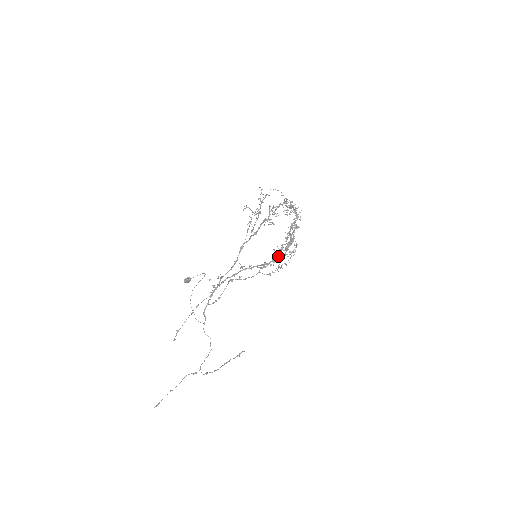
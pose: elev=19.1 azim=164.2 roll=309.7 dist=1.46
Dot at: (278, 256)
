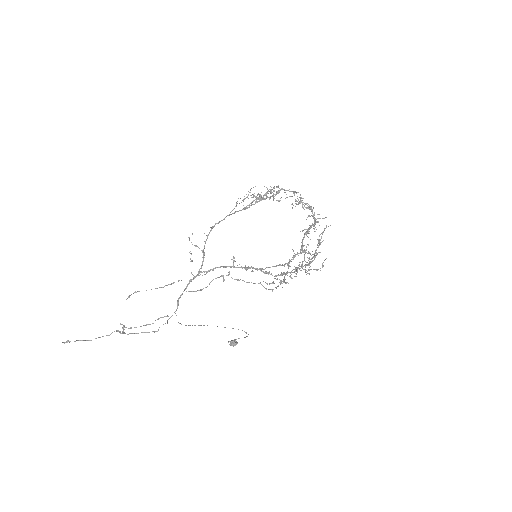
Dot at: (289, 272)
